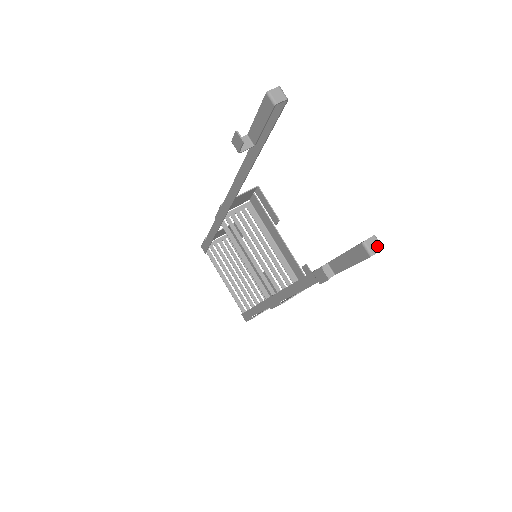
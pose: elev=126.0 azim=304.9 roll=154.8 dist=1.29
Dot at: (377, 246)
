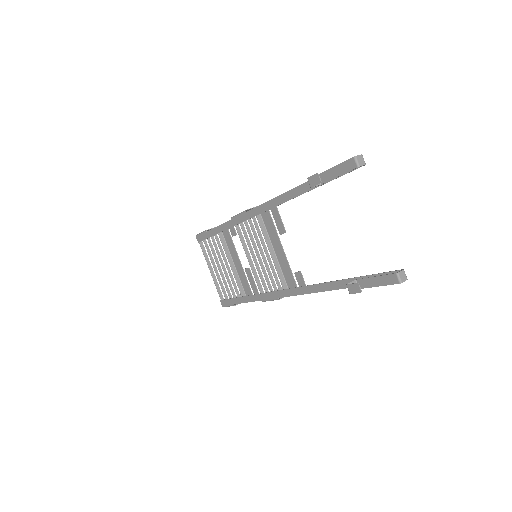
Dot at: (405, 277)
